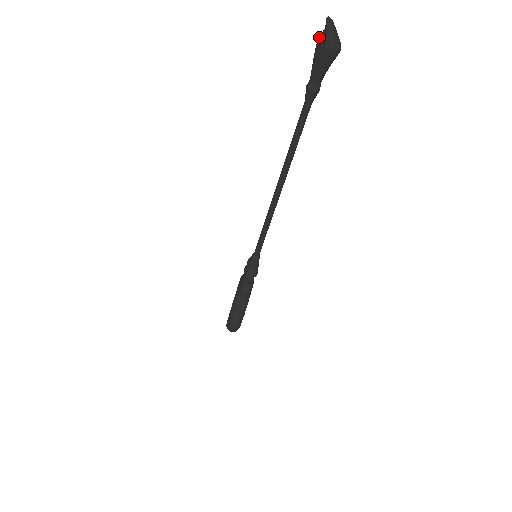
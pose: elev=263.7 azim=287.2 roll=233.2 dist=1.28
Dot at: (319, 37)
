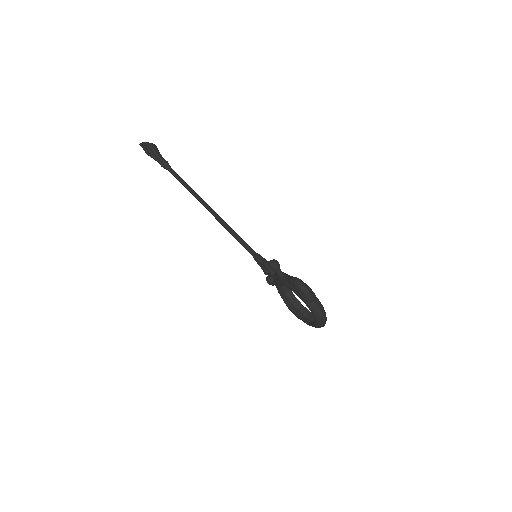
Dot at: occluded
